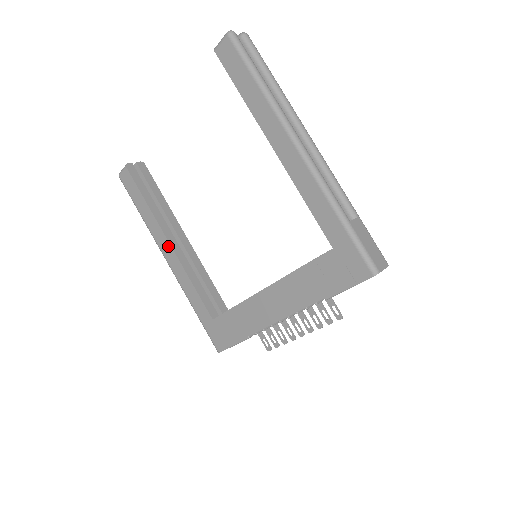
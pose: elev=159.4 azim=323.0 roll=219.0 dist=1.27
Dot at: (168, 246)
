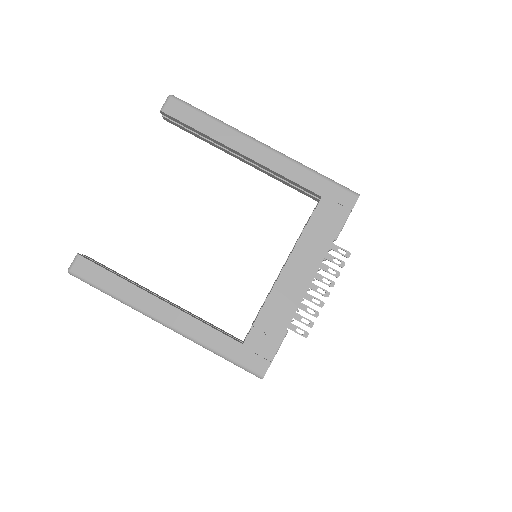
Dot at: (161, 304)
